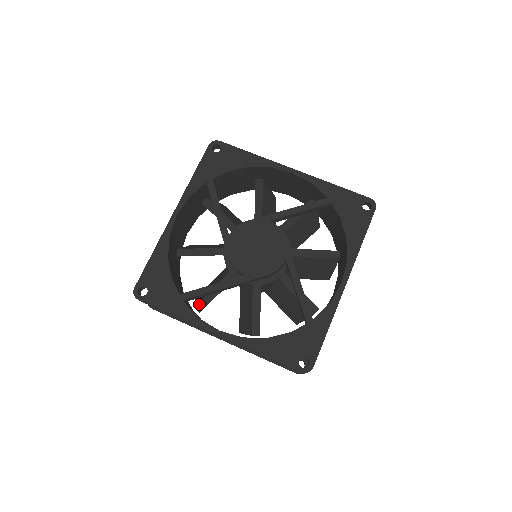
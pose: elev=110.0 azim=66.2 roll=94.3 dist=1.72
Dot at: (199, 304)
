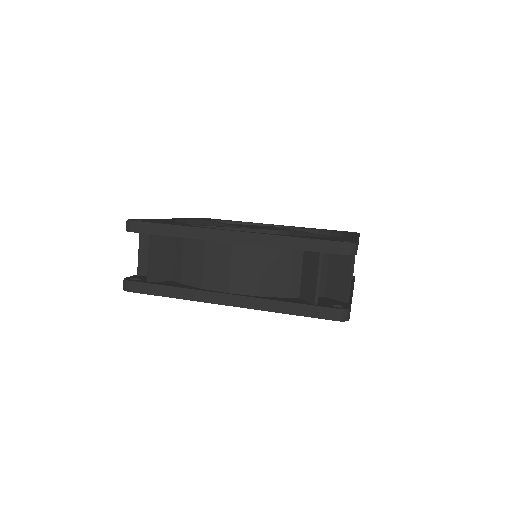
Dot at: occluded
